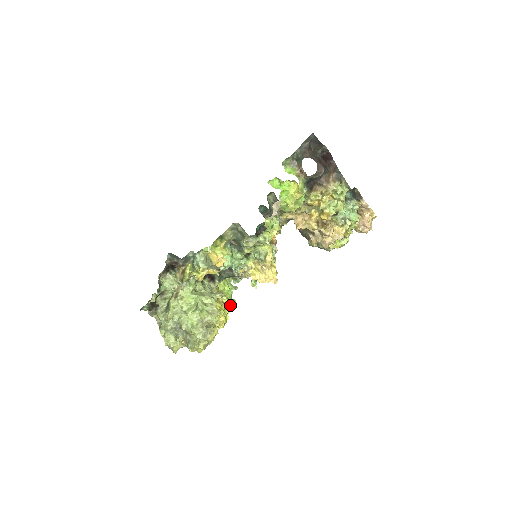
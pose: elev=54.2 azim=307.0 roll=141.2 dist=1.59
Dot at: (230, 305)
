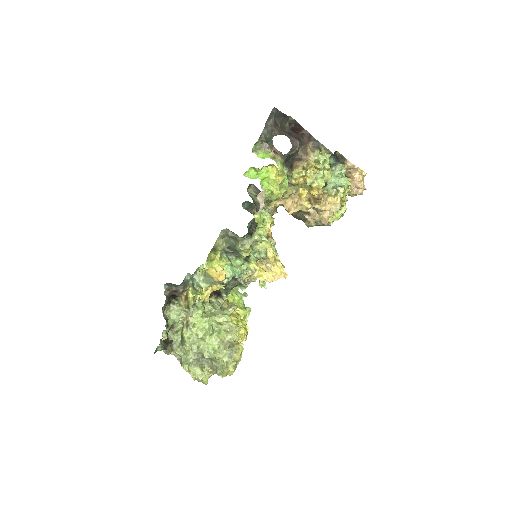
Dot at: (245, 314)
